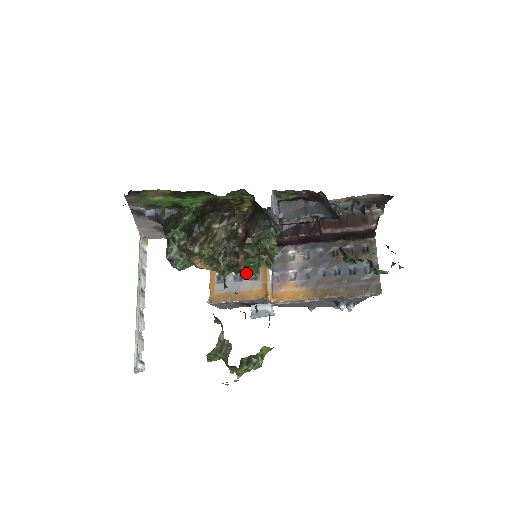
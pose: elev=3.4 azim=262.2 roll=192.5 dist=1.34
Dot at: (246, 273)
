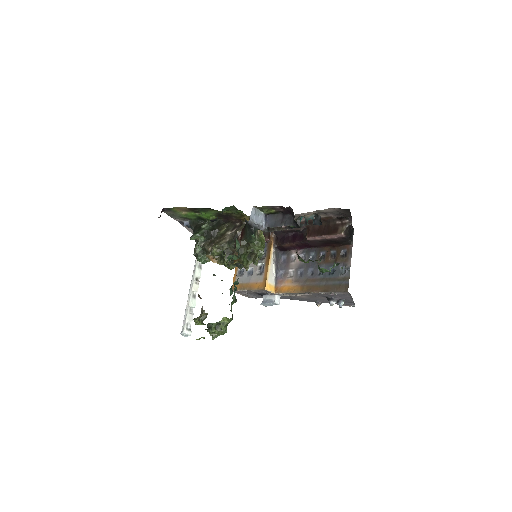
Dot at: (255, 269)
